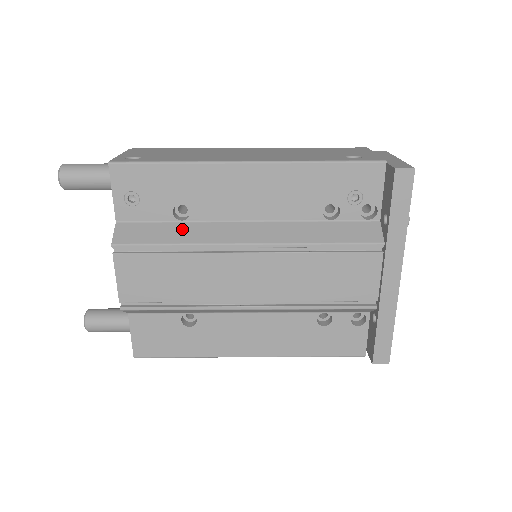
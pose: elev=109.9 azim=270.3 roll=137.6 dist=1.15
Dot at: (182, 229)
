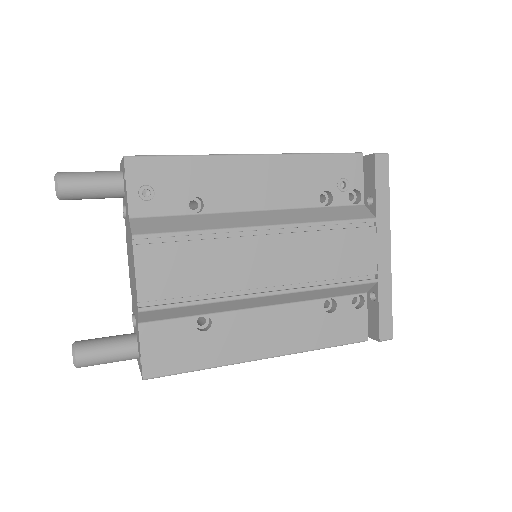
Dot at: (199, 219)
